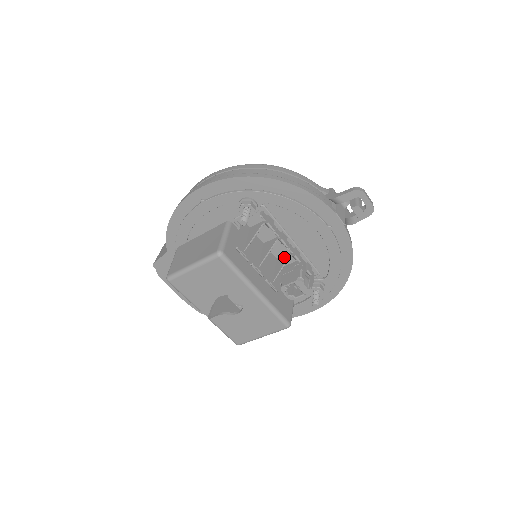
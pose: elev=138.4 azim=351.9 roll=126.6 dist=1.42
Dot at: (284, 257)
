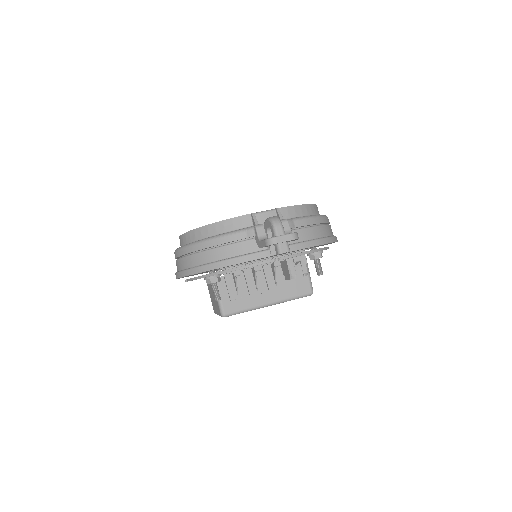
Dot at: occluded
